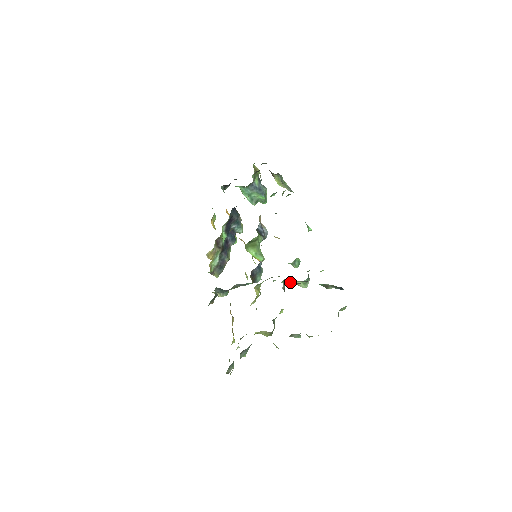
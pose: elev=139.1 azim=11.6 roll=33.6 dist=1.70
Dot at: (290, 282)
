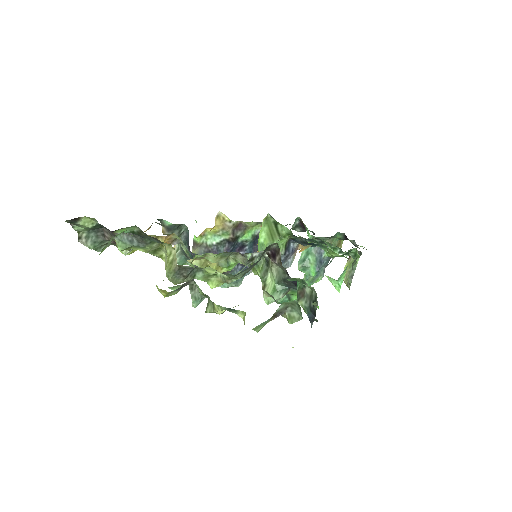
Dot at: (263, 273)
